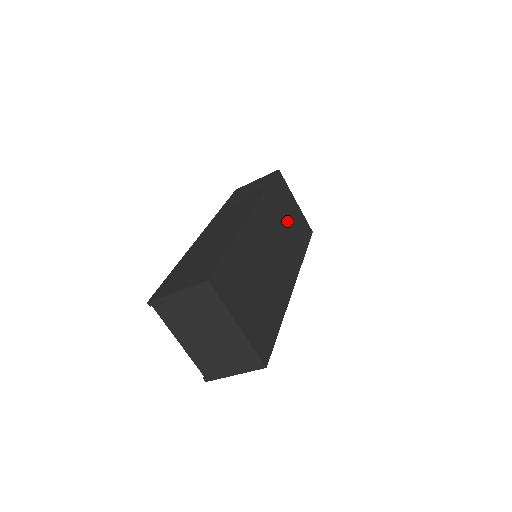
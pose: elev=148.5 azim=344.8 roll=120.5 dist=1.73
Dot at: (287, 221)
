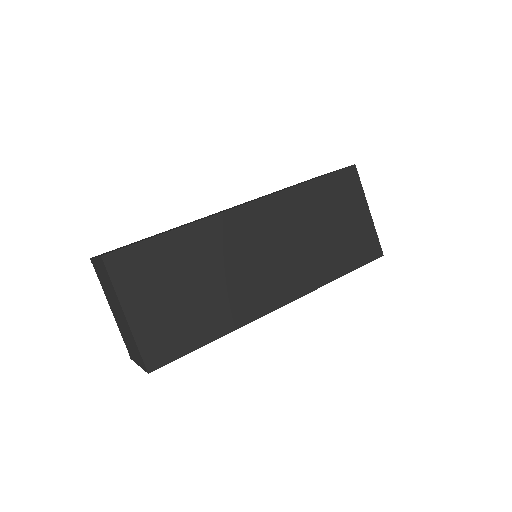
Dot at: (325, 229)
